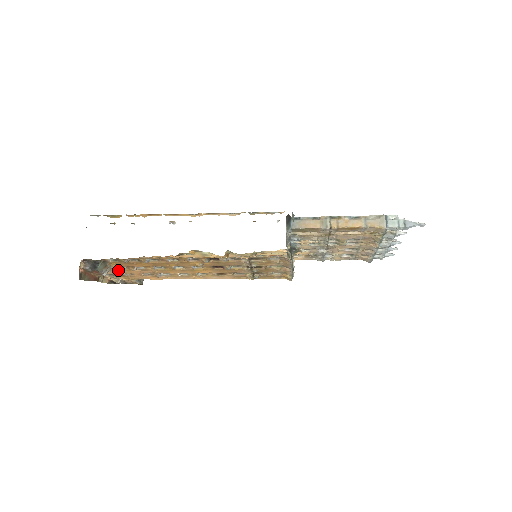
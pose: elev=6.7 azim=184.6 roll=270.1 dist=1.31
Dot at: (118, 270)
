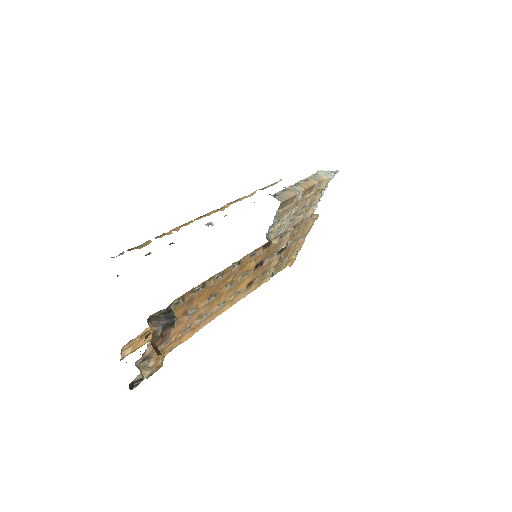
Dot at: occluded
